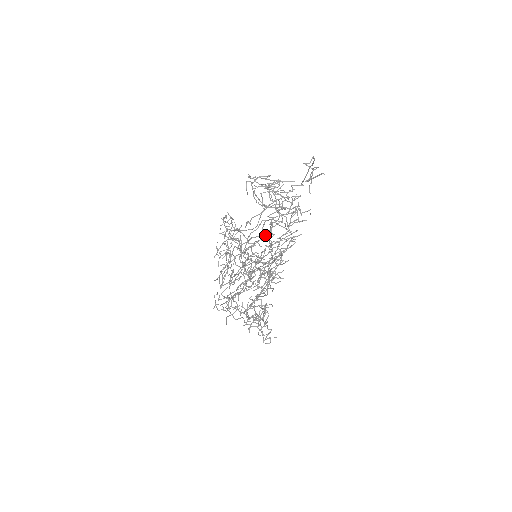
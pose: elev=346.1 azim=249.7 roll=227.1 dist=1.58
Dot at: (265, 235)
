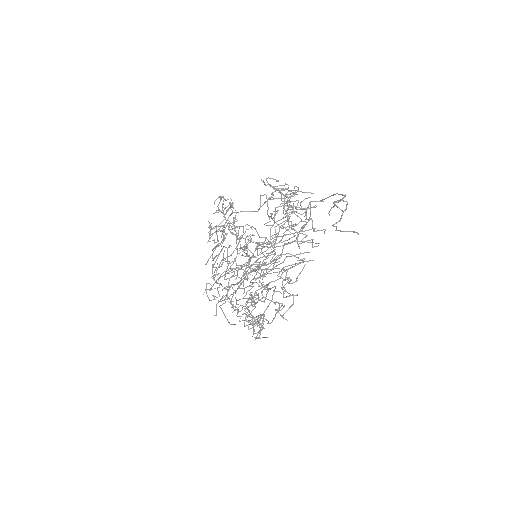
Dot at: (274, 254)
